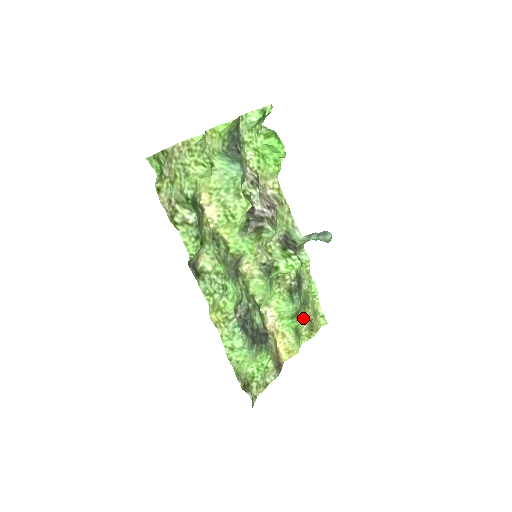
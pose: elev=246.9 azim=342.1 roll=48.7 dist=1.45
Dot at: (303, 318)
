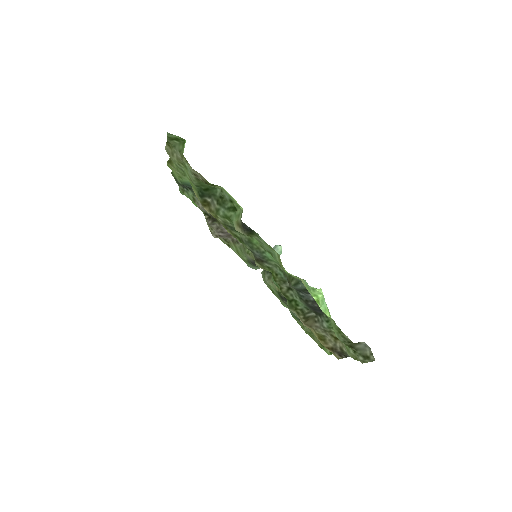
Dot at: (310, 330)
